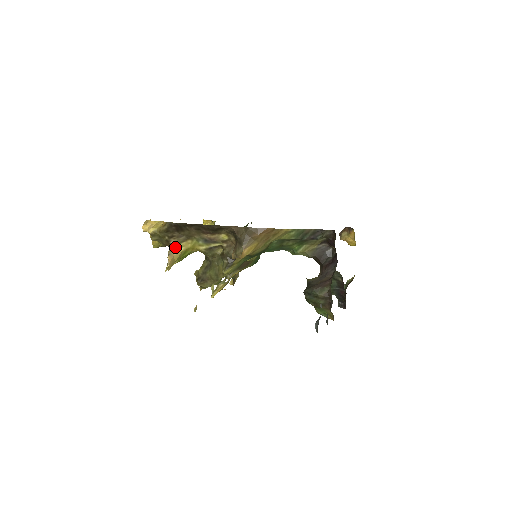
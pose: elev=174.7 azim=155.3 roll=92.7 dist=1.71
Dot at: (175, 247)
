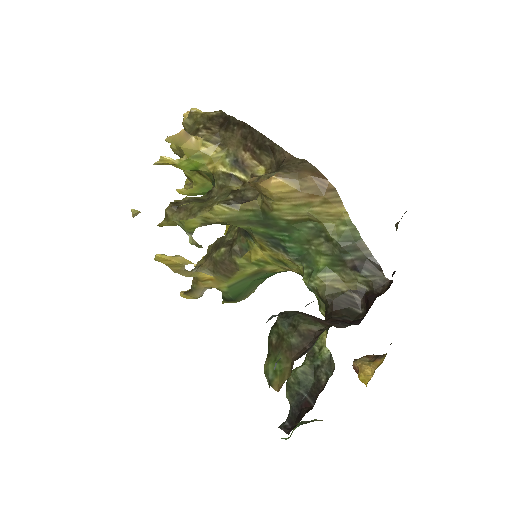
Dot at: (198, 139)
